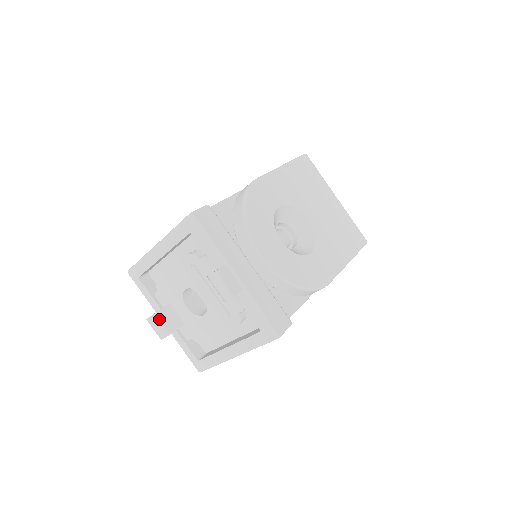
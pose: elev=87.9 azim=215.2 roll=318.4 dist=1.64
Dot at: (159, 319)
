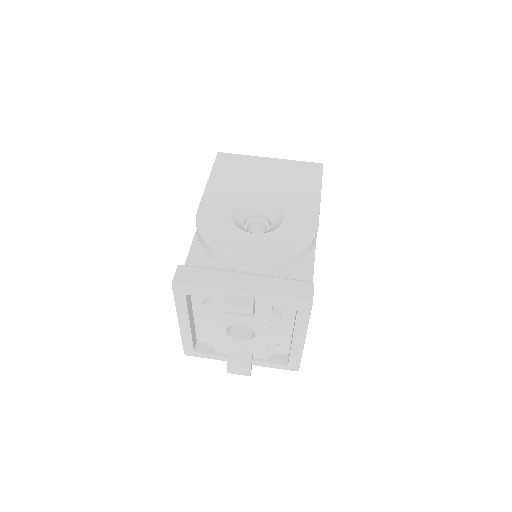
Dot at: (233, 365)
